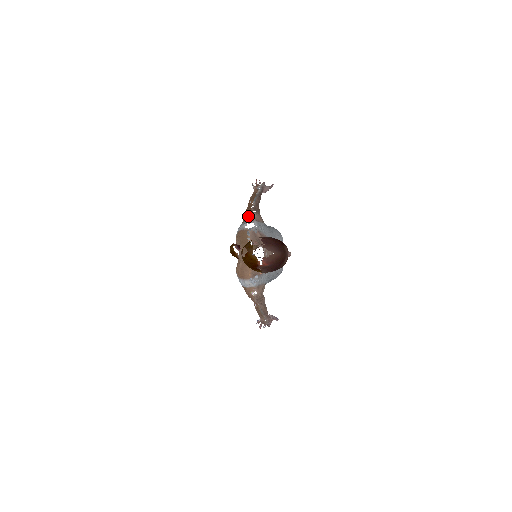
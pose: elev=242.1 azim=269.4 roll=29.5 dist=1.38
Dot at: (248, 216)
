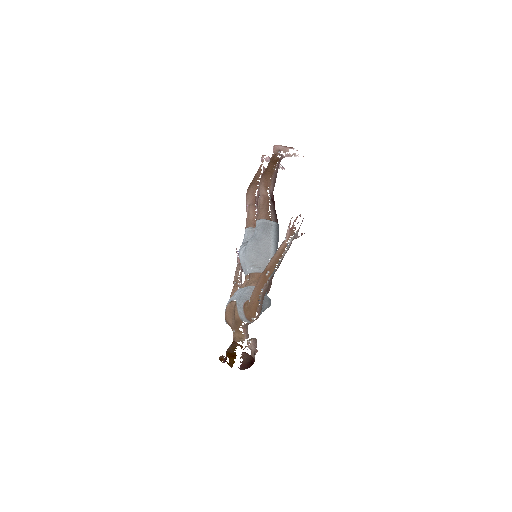
Dot at: (250, 317)
